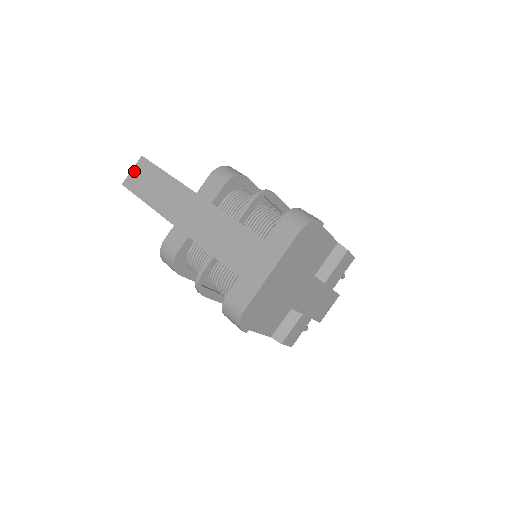
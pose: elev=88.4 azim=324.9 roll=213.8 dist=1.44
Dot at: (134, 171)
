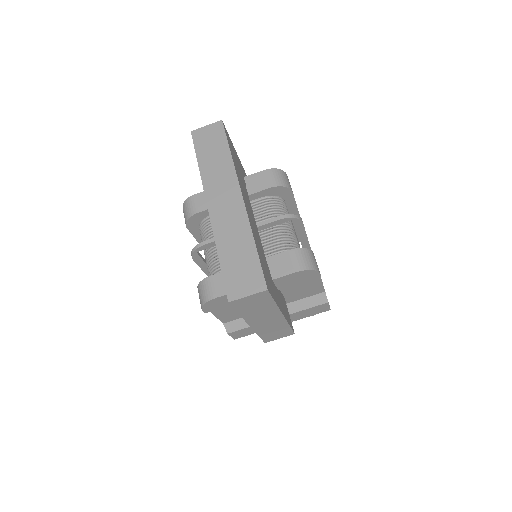
Dot at: (207, 128)
